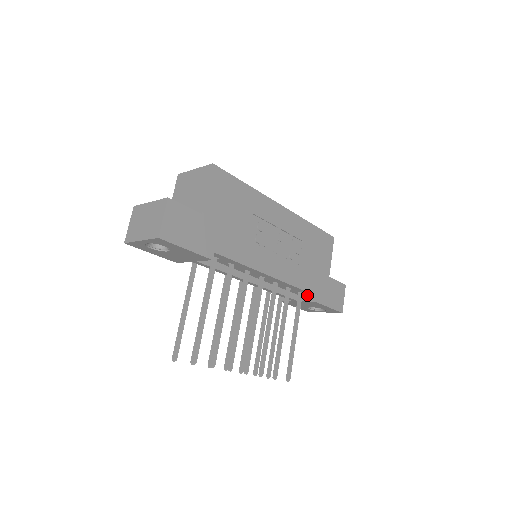
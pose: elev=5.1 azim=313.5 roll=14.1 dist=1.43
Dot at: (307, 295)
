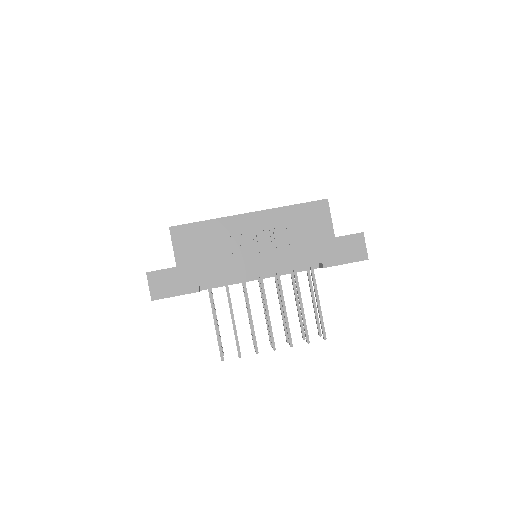
Dot at: occluded
